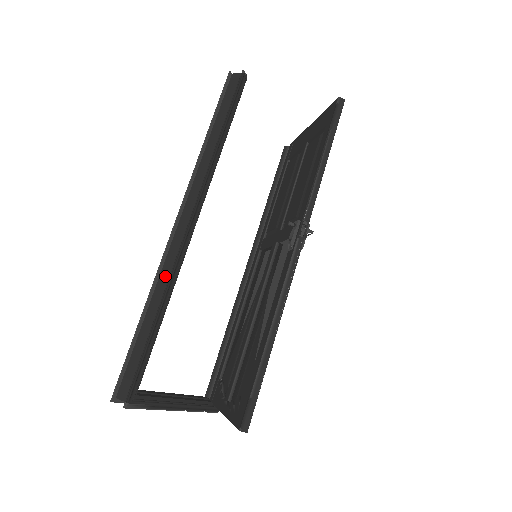
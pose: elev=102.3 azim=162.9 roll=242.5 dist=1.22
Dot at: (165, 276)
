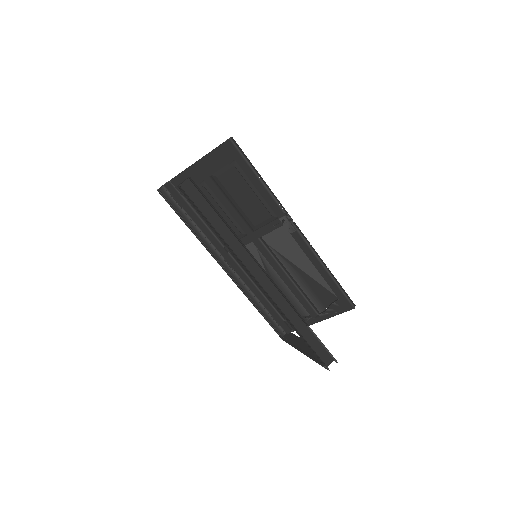
Dot at: (286, 309)
